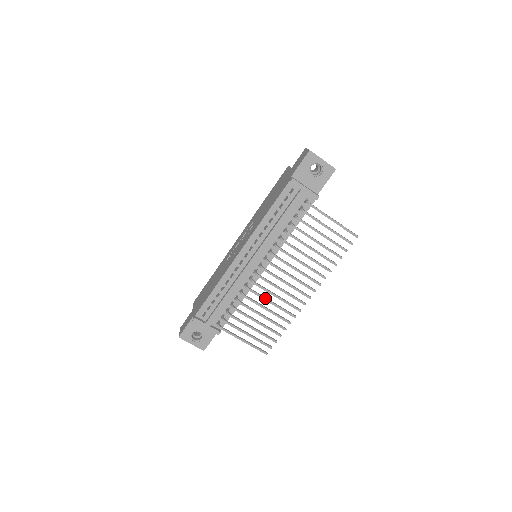
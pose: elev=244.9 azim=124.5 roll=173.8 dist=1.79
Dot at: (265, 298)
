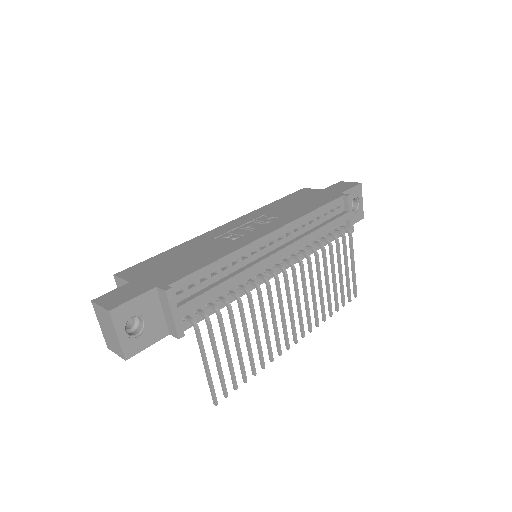
Dot at: (265, 313)
